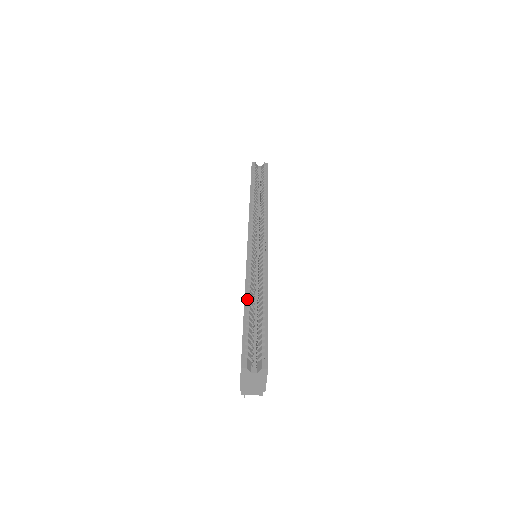
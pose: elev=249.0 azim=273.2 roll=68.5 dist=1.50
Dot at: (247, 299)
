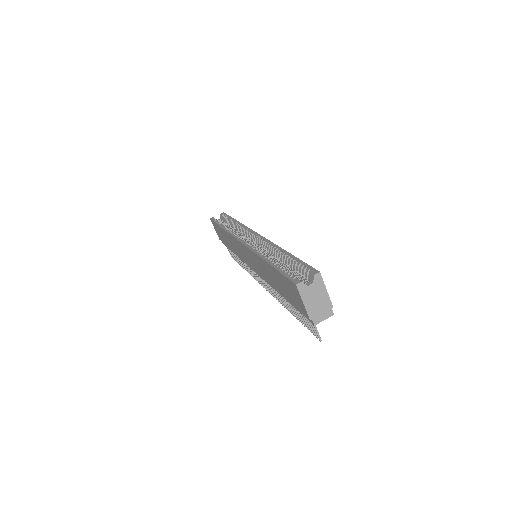
Dot at: occluded
